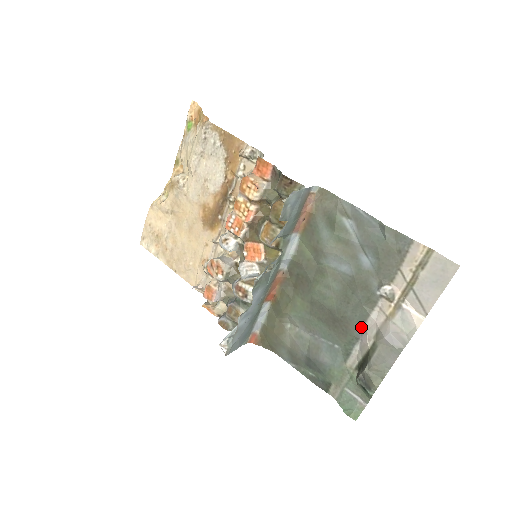
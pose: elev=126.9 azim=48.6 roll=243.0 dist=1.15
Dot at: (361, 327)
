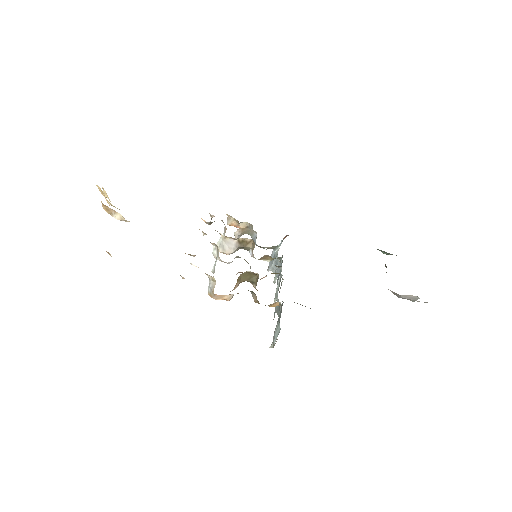
Dot at: occluded
